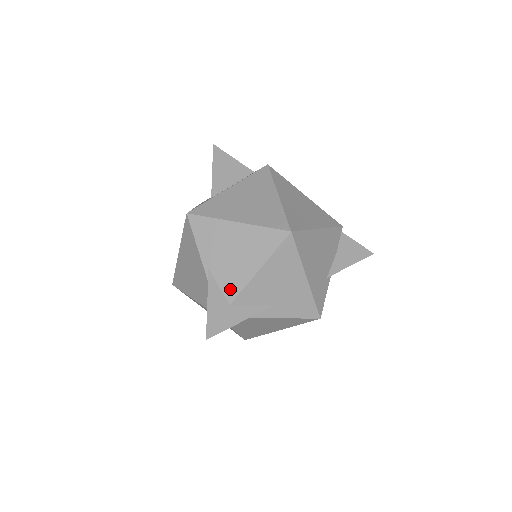
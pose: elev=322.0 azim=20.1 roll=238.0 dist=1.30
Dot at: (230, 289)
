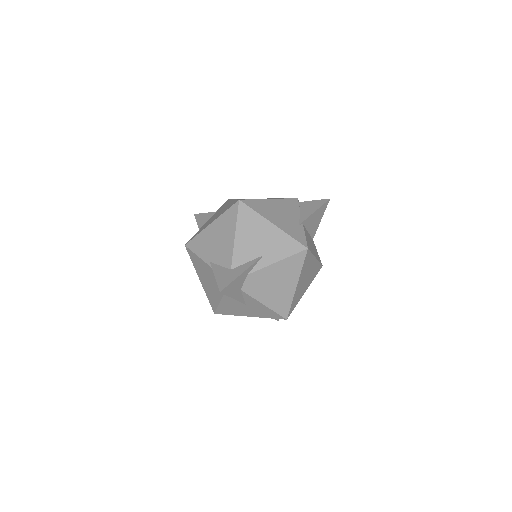
Dot at: (226, 261)
